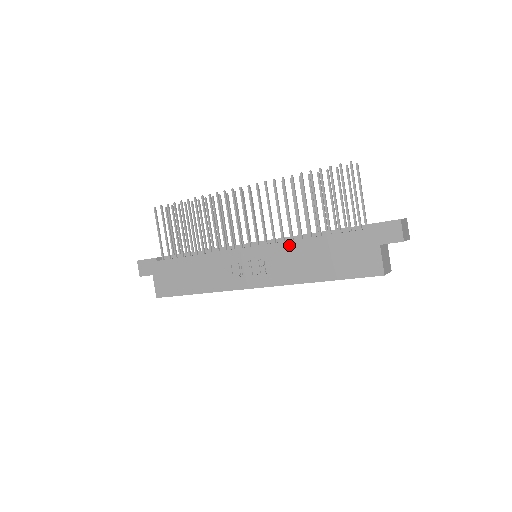
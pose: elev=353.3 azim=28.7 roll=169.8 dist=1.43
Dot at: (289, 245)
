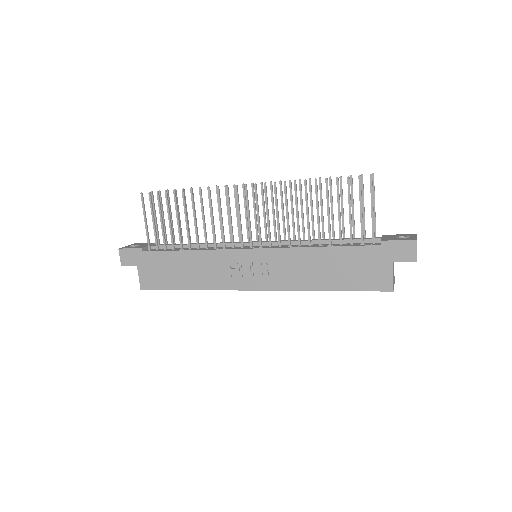
Dot at: (297, 252)
